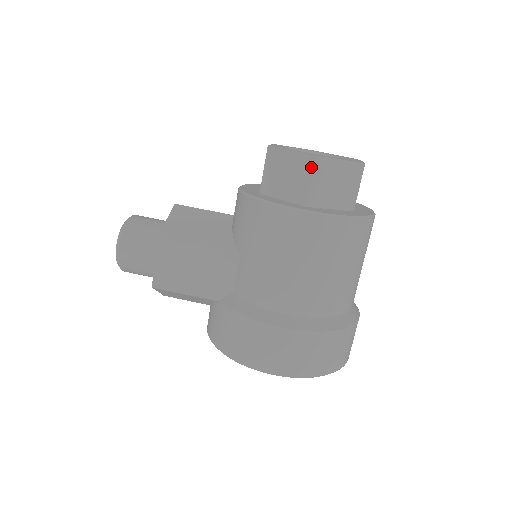
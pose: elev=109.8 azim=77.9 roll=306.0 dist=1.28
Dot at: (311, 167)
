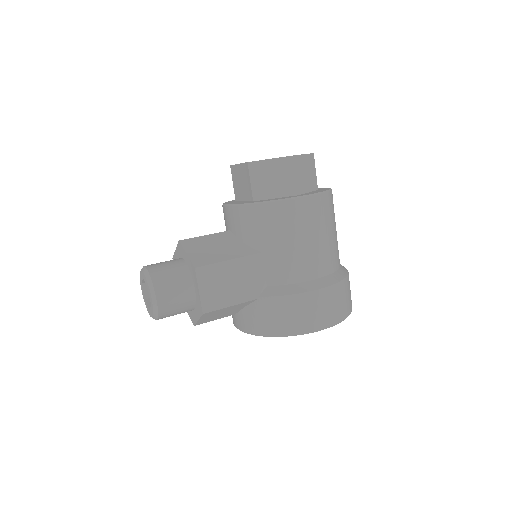
Dot at: (292, 165)
